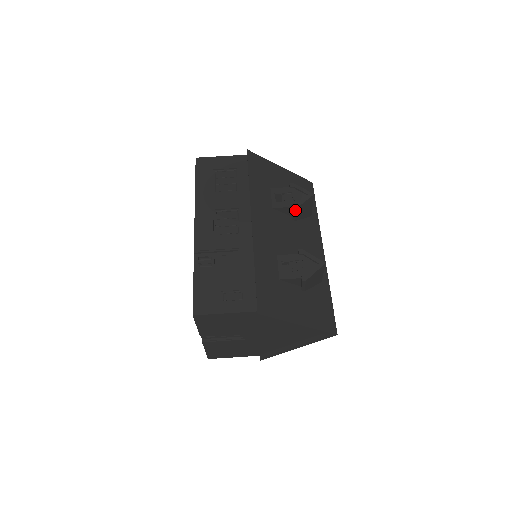
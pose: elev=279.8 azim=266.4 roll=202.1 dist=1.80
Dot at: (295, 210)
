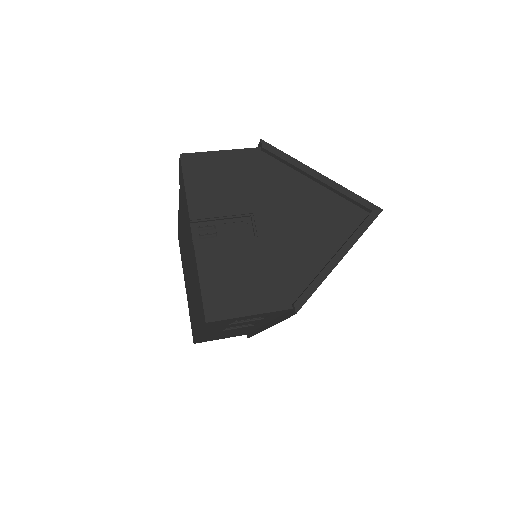
Dot at: occluded
